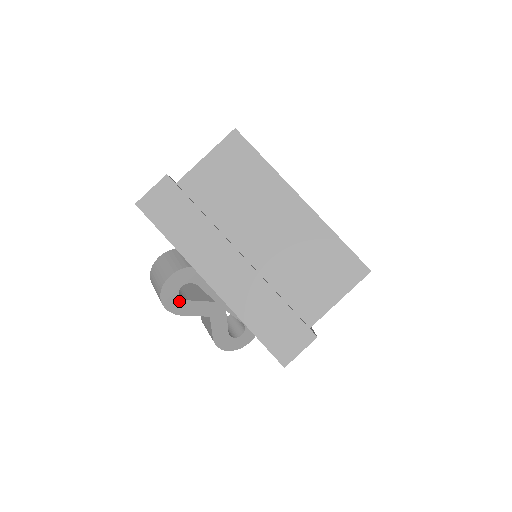
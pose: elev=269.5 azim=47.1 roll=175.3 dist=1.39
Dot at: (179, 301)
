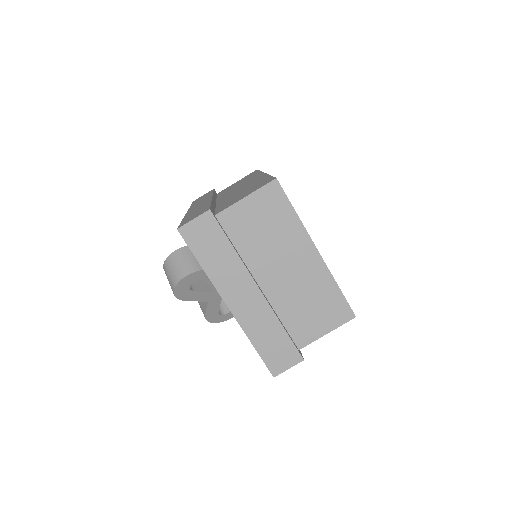
Dot at: (188, 292)
